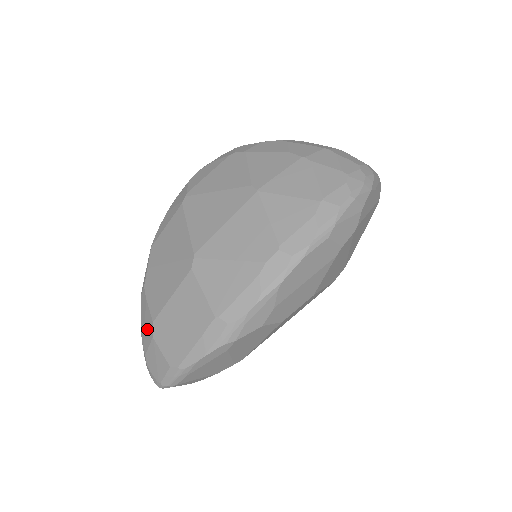
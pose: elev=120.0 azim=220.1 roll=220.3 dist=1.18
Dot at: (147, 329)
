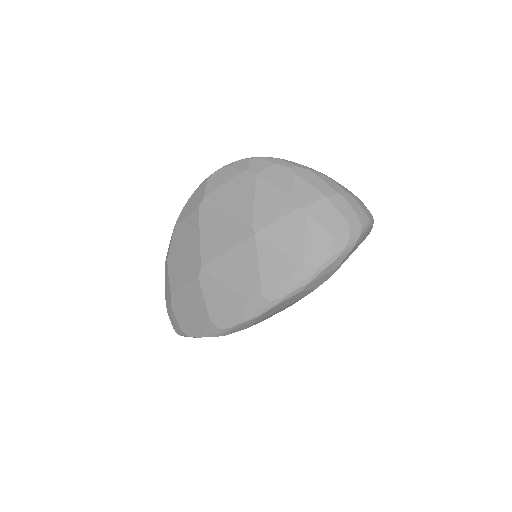
Dot at: (168, 293)
